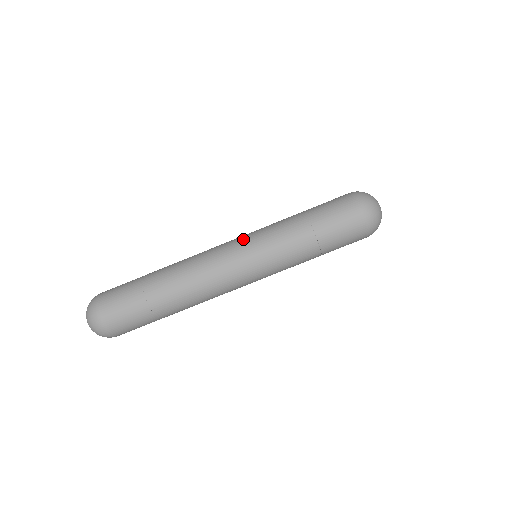
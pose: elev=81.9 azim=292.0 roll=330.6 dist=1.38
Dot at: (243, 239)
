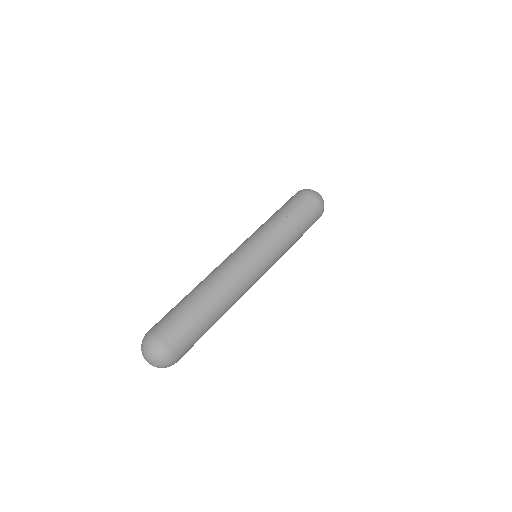
Dot at: (248, 245)
